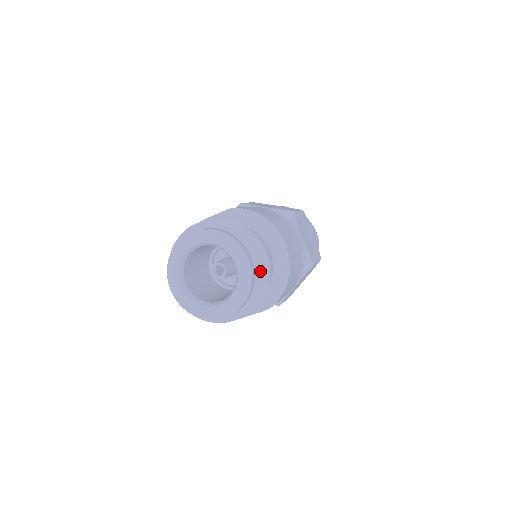
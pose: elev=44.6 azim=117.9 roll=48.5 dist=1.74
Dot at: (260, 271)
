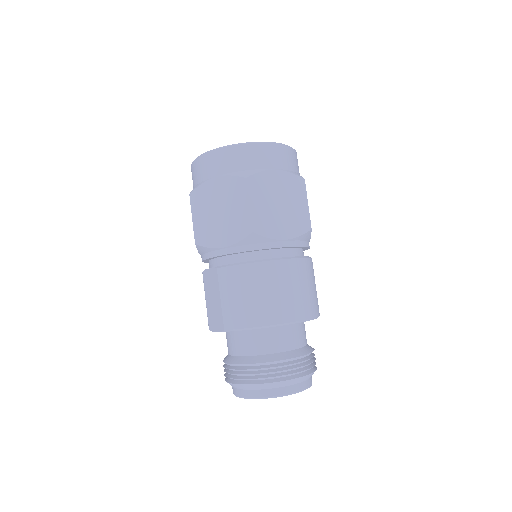
Dot at: (305, 378)
